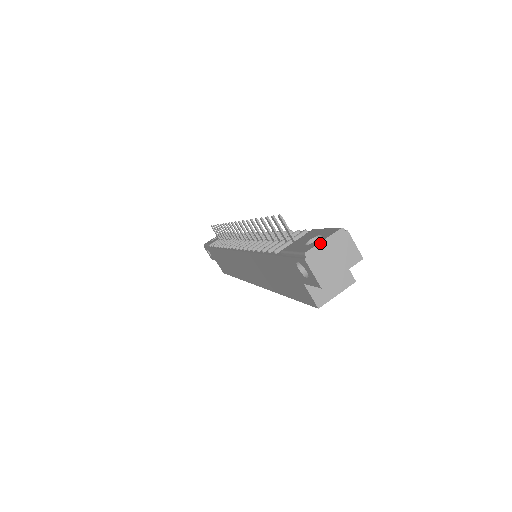
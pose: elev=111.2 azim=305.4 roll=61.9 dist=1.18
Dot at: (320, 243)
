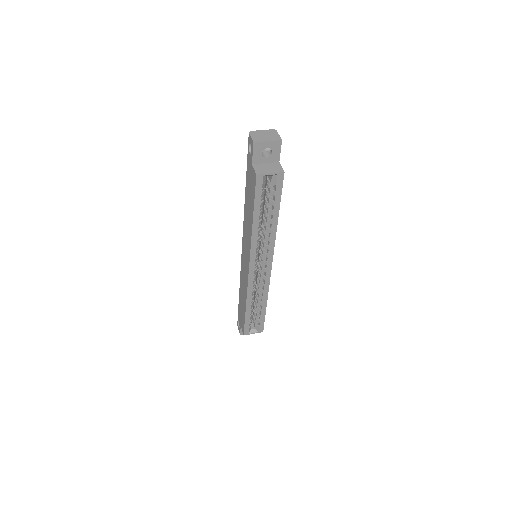
Dot at: (260, 130)
